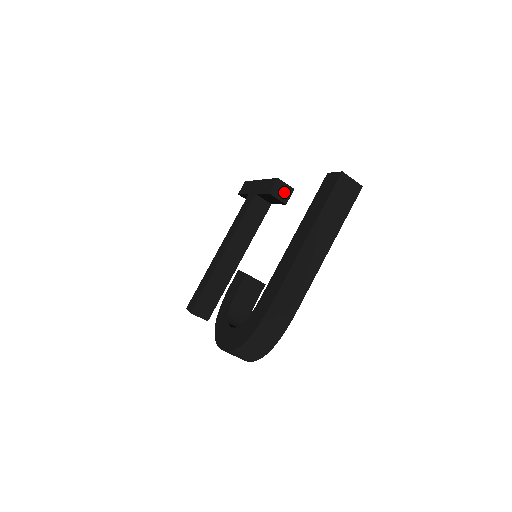
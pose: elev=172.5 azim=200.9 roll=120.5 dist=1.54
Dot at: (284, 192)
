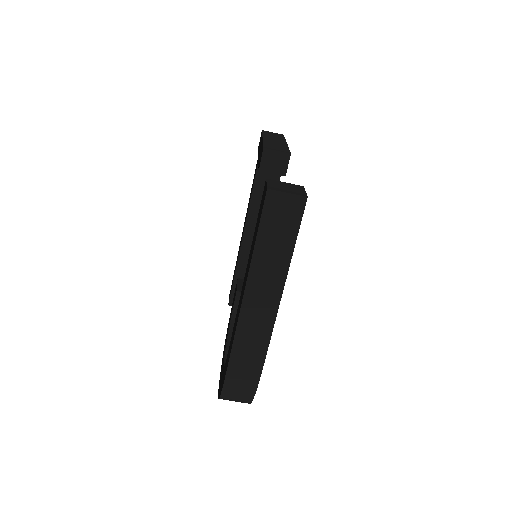
Dot at: (278, 162)
